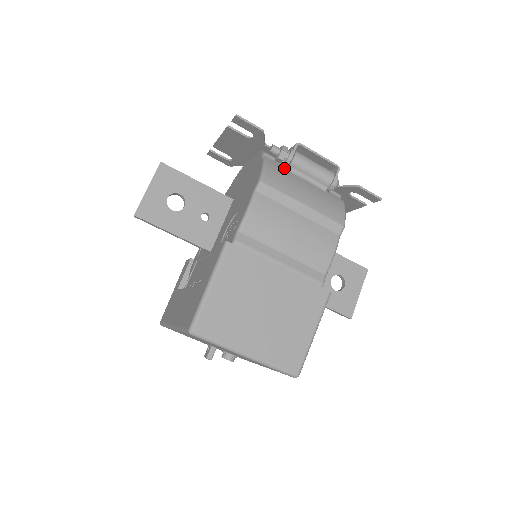
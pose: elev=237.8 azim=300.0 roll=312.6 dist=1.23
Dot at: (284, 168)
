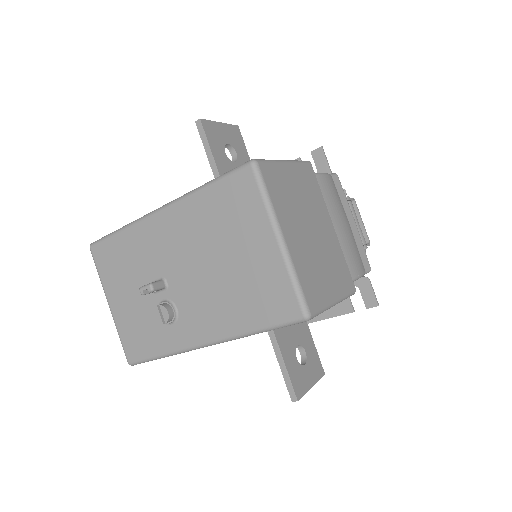
Dot at: occluded
